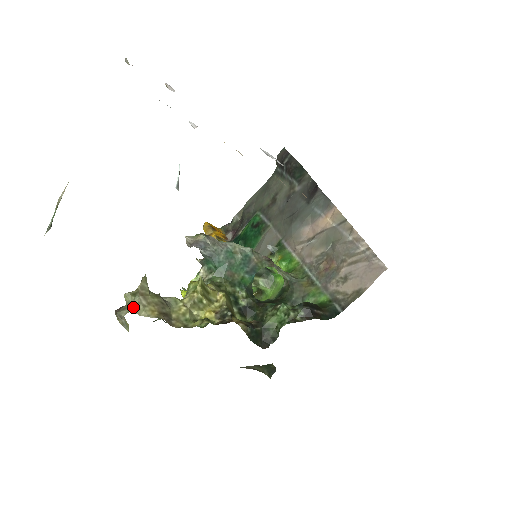
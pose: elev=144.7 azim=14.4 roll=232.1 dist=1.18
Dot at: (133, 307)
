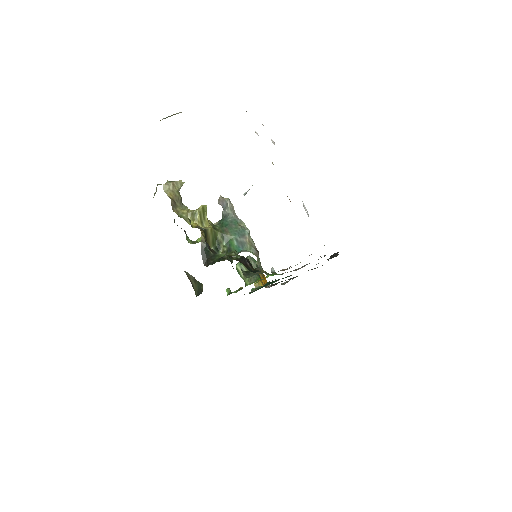
Dot at: (165, 184)
